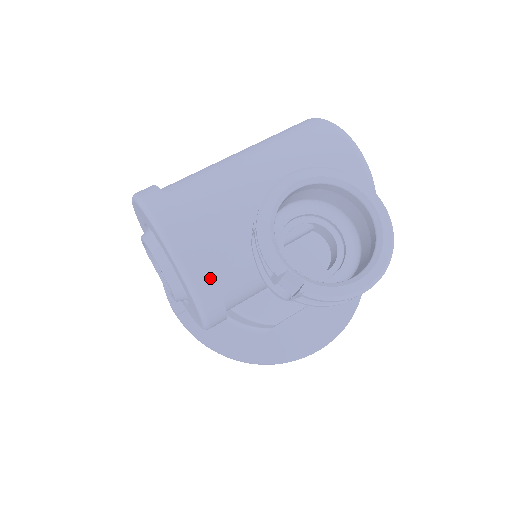
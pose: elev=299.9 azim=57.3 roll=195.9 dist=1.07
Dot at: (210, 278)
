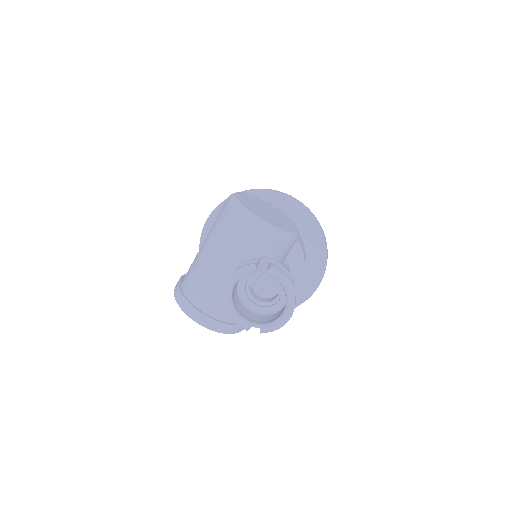
Dot at: (226, 326)
